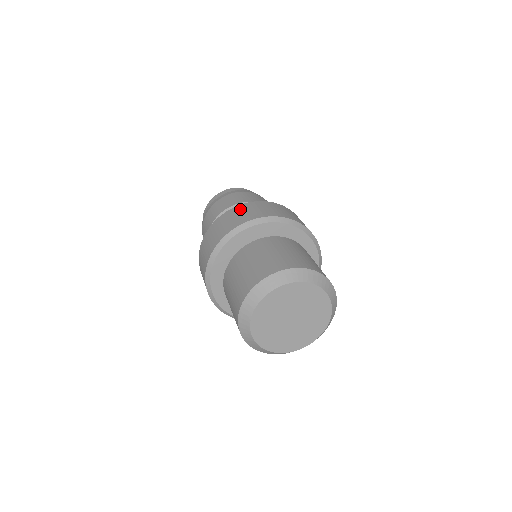
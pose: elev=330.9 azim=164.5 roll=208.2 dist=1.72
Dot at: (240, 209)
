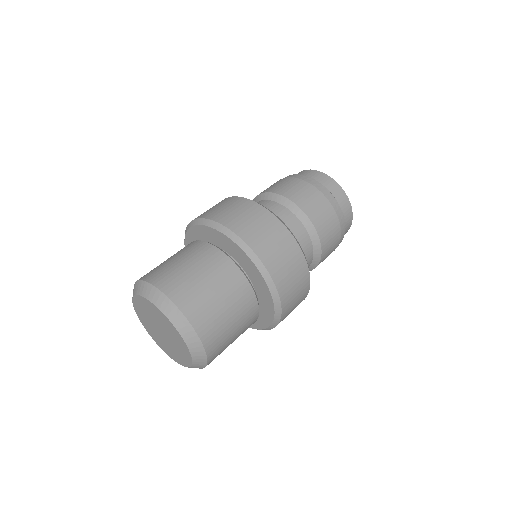
Dot at: occluded
